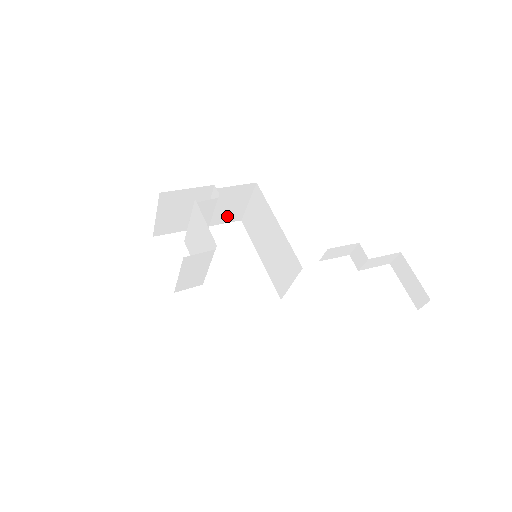
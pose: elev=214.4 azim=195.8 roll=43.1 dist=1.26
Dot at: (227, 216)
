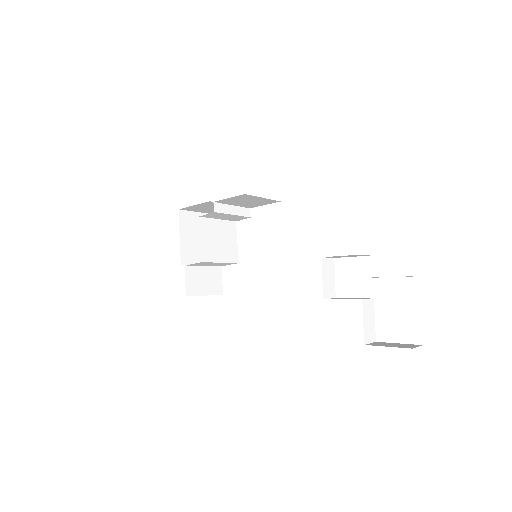
Dot at: (260, 203)
